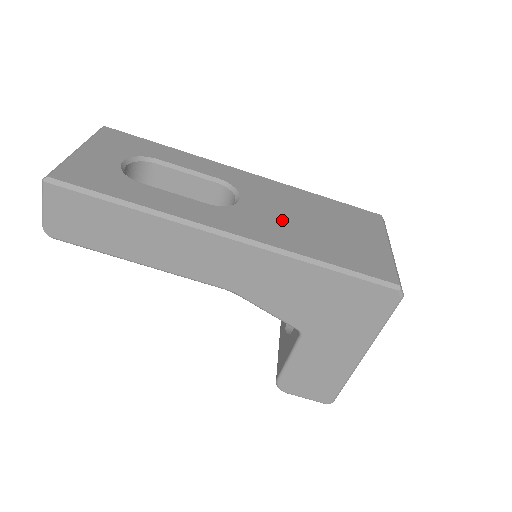
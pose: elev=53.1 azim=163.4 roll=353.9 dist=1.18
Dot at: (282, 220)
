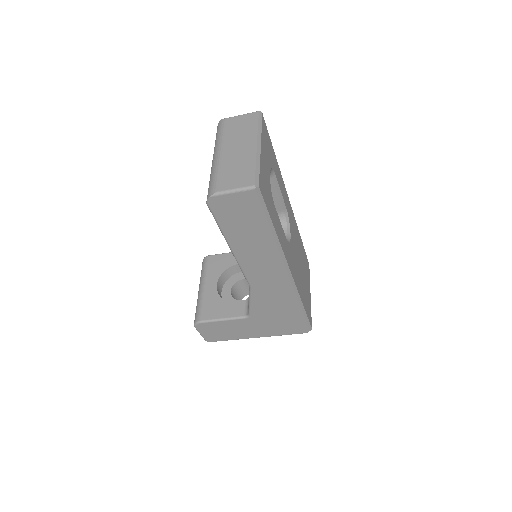
Dot at: (297, 263)
